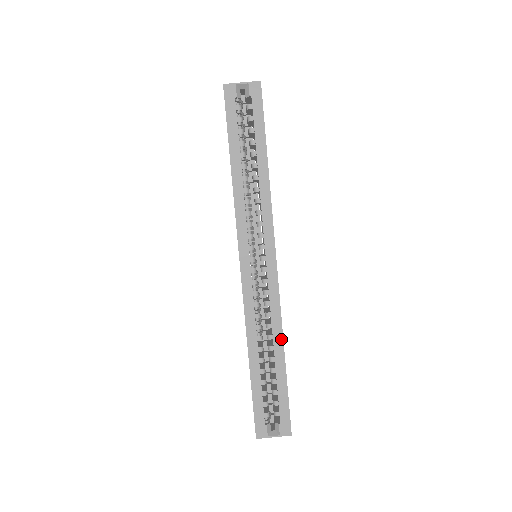
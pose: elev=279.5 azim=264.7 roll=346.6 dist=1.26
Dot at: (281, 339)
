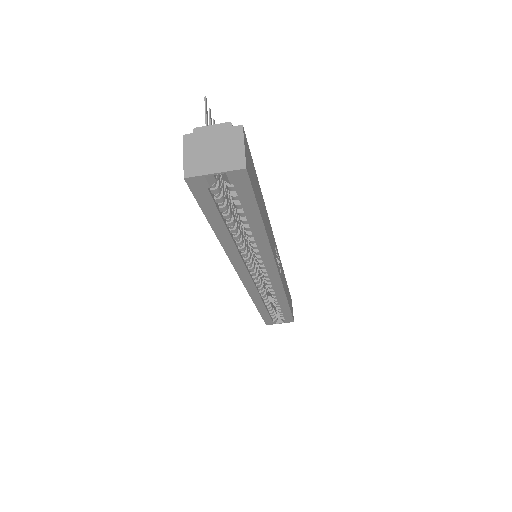
Dot at: (285, 300)
